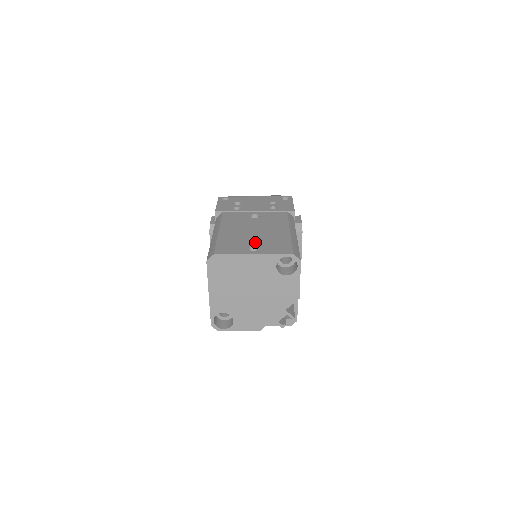
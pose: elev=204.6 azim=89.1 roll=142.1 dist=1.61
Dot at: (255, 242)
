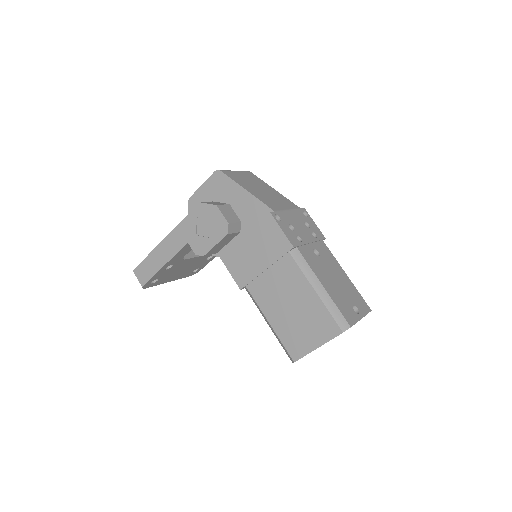
Dot at: (350, 300)
